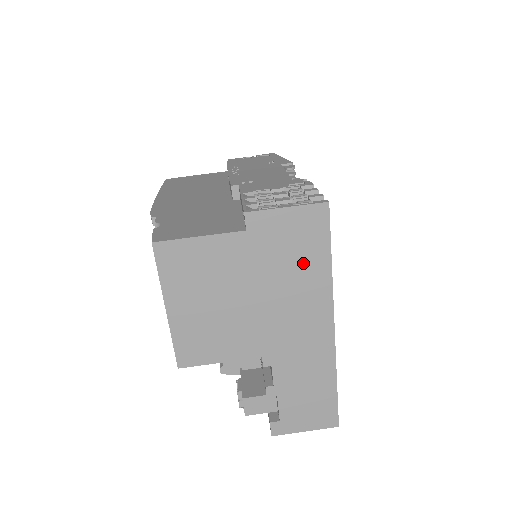
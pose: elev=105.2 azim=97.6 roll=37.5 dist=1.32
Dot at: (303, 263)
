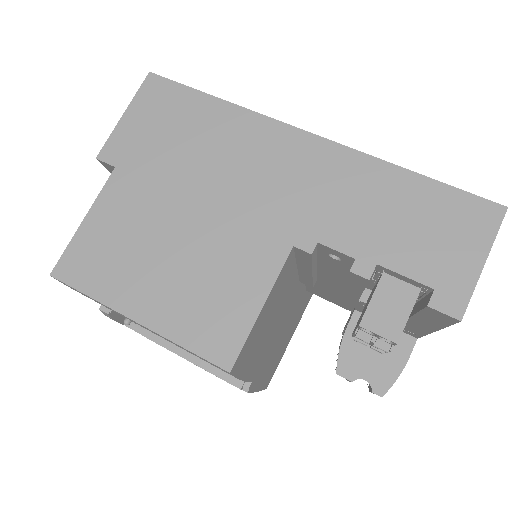
Dot at: (197, 128)
